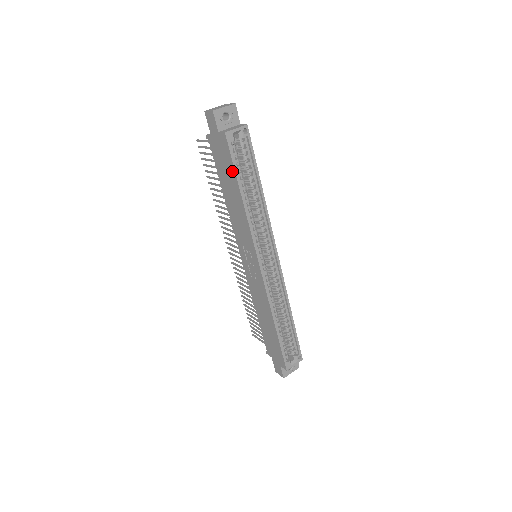
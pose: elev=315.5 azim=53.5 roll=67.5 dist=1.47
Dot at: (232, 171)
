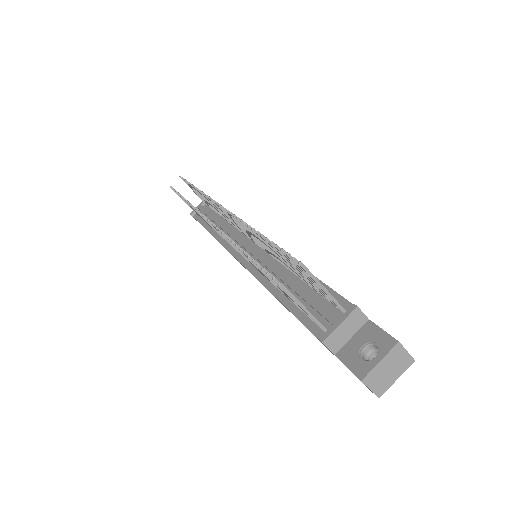
Dot at: occluded
